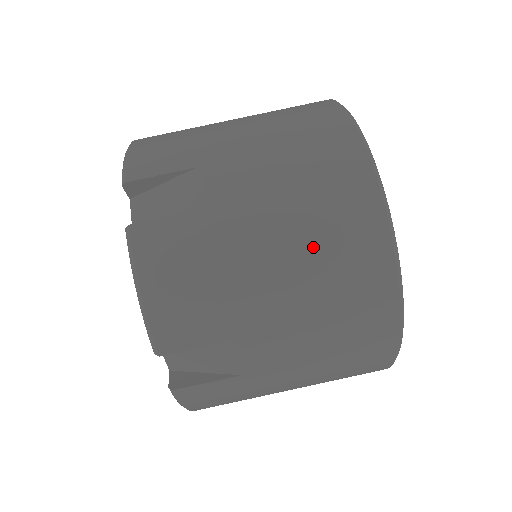
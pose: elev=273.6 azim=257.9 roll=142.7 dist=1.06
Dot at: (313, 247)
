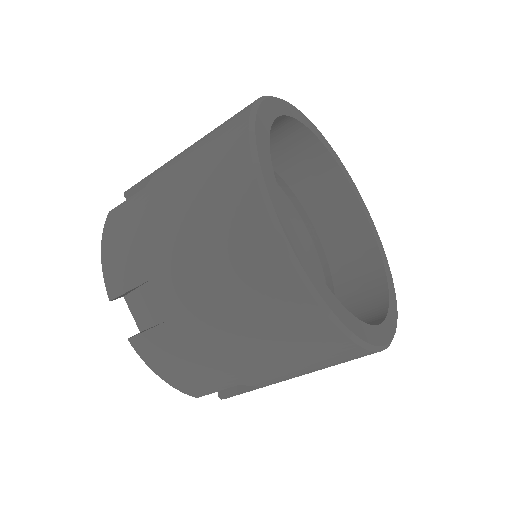
Dot at: occluded
